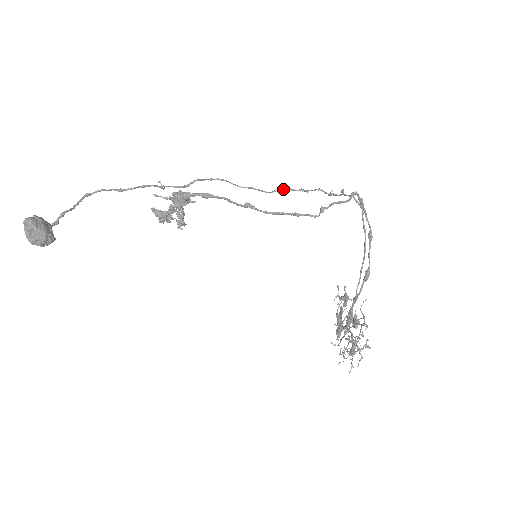
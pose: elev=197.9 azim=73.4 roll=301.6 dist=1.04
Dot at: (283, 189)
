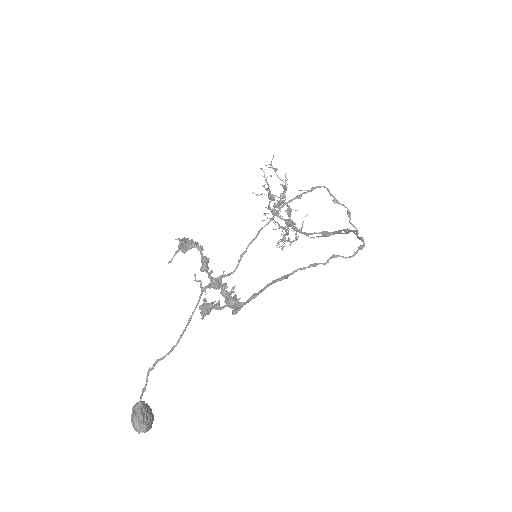
Dot at: occluded
